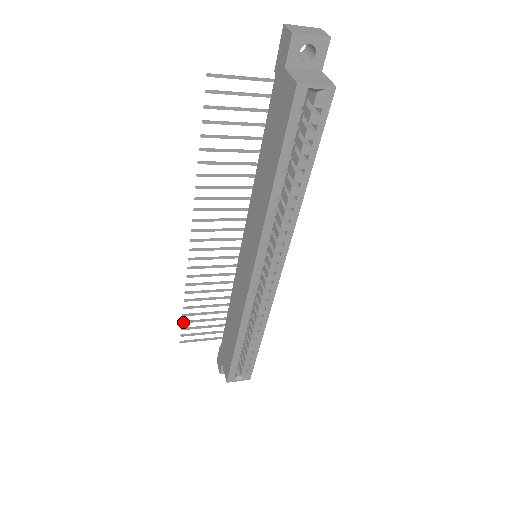
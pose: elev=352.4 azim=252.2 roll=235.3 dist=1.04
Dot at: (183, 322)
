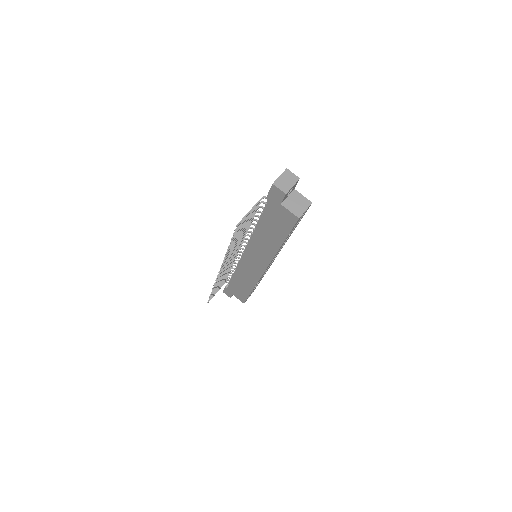
Dot at: occluded
